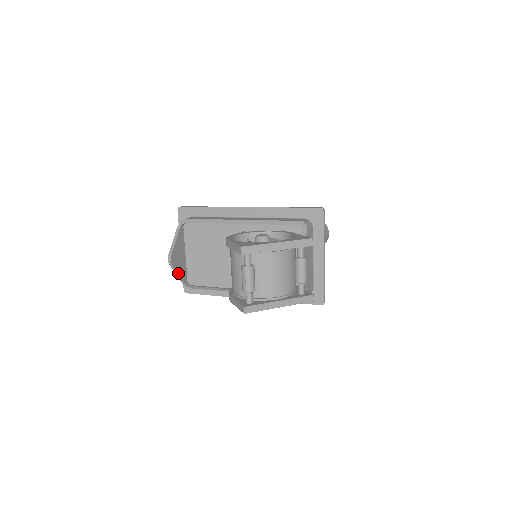
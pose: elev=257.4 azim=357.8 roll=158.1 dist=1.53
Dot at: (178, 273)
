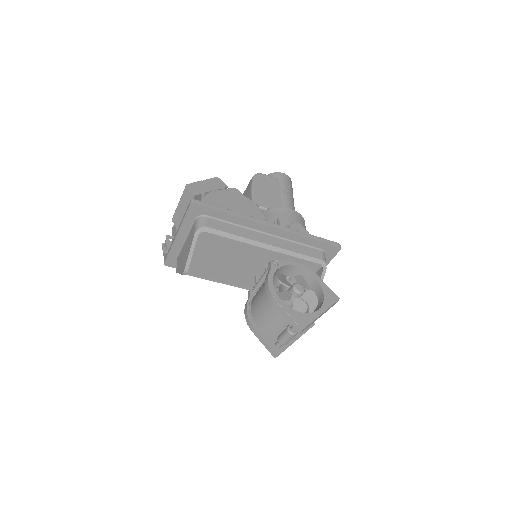
Dot at: occluded
